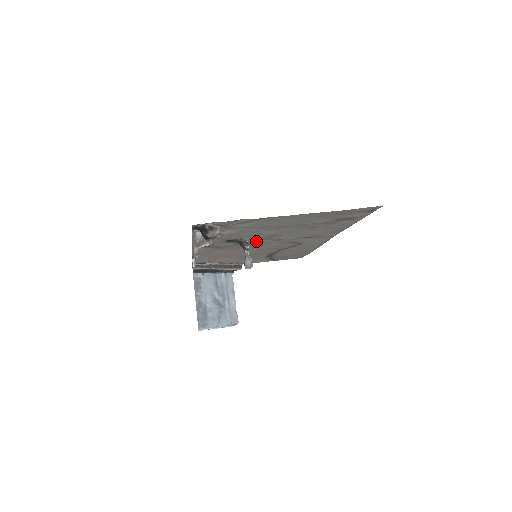
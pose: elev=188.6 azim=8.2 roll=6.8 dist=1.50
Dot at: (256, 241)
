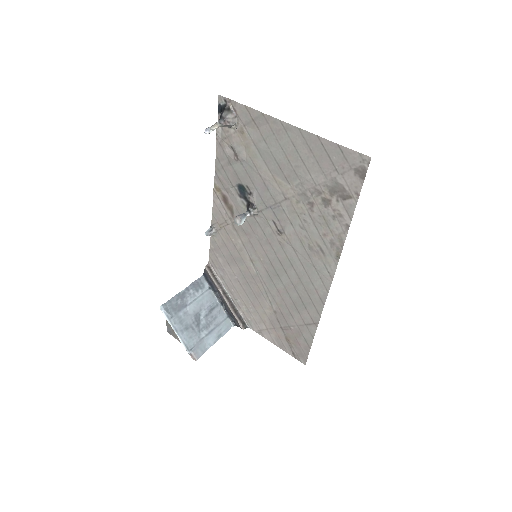
Dot at: (262, 214)
